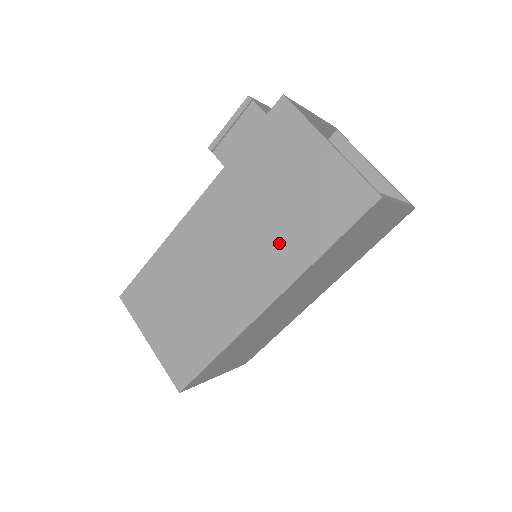
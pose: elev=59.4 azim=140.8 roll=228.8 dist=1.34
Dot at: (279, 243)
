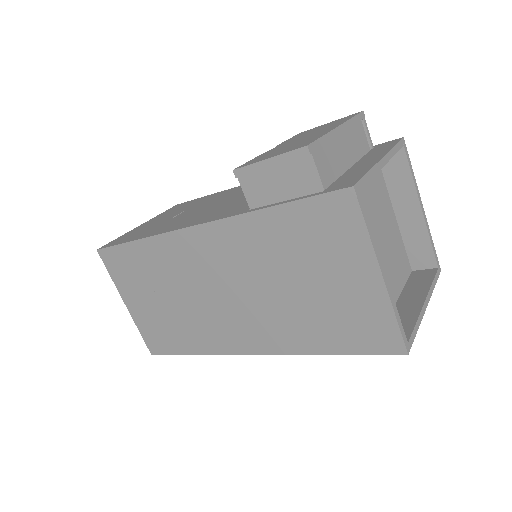
Dot at: (285, 319)
